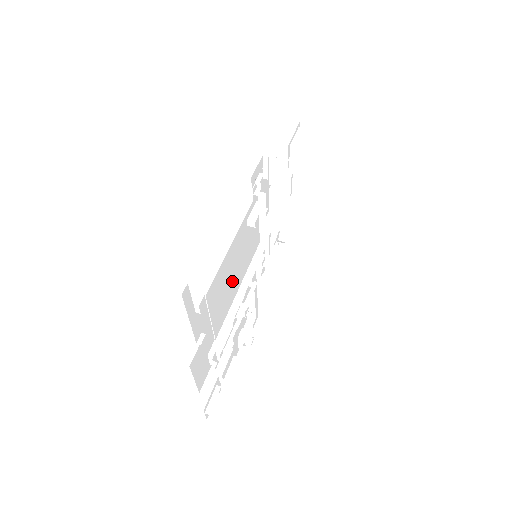
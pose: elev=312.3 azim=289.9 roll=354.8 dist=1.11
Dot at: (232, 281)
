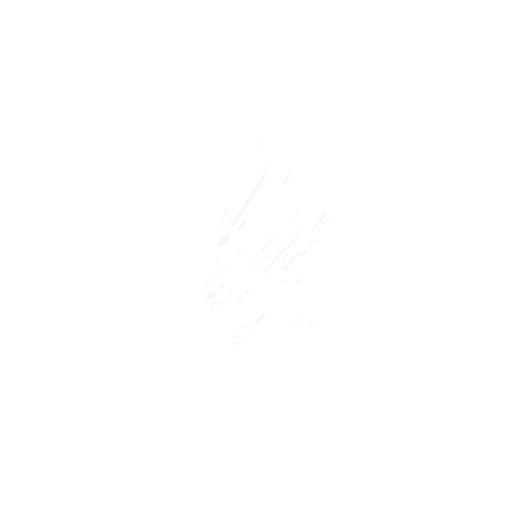
Dot at: occluded
